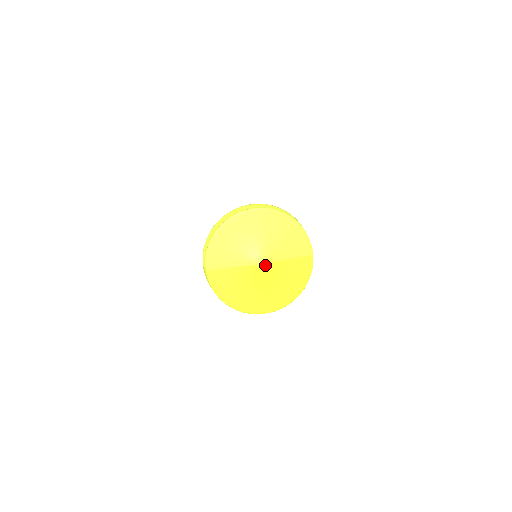
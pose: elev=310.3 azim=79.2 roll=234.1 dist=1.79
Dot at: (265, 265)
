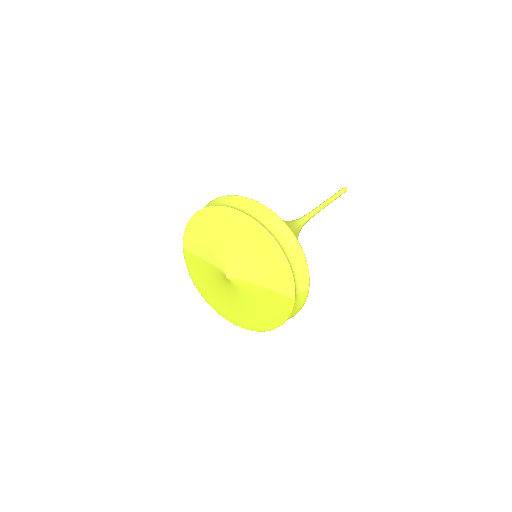
Dot at: (232, 279)
